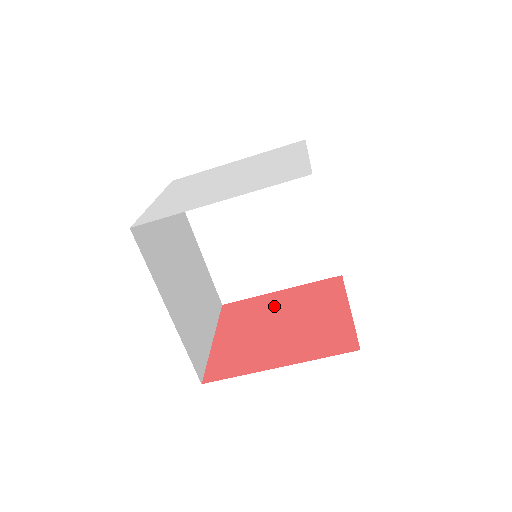
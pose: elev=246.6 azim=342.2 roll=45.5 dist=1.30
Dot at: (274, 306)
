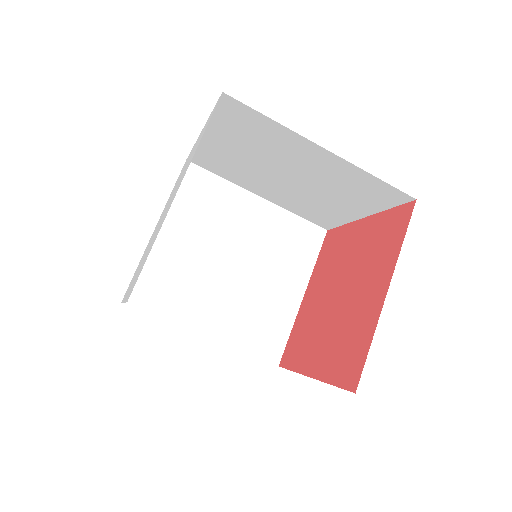
Dot at: (316, 302)
